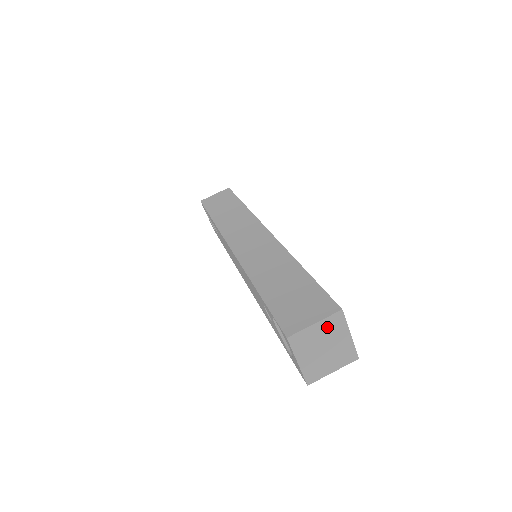
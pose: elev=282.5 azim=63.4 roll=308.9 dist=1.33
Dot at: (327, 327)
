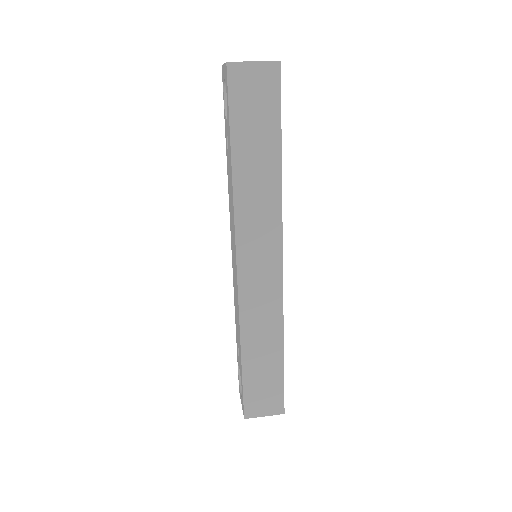
Dot at: occluded
